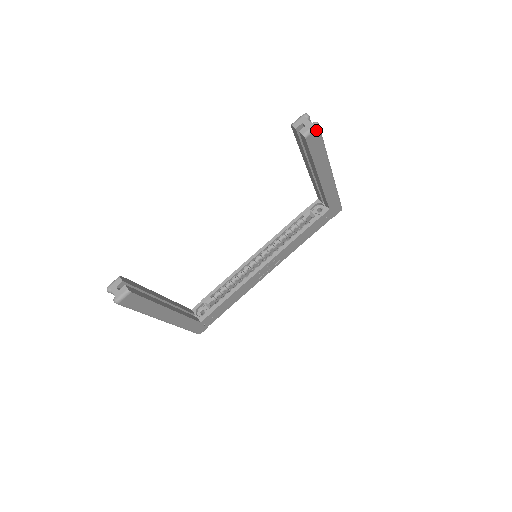
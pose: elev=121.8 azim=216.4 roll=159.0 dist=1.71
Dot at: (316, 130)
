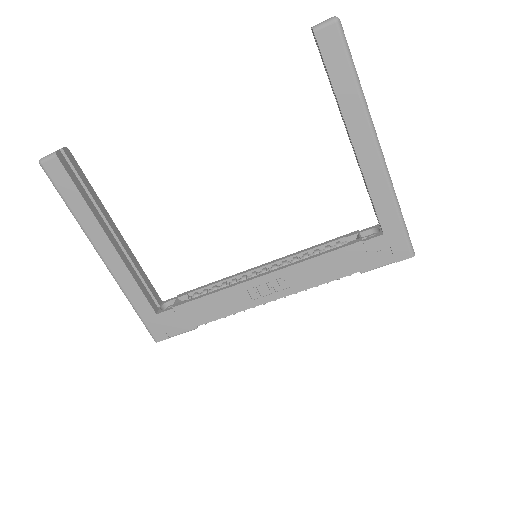
Dot at: (333, 26)
